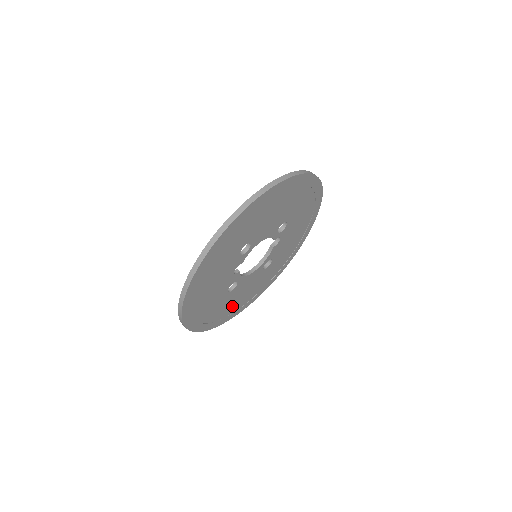
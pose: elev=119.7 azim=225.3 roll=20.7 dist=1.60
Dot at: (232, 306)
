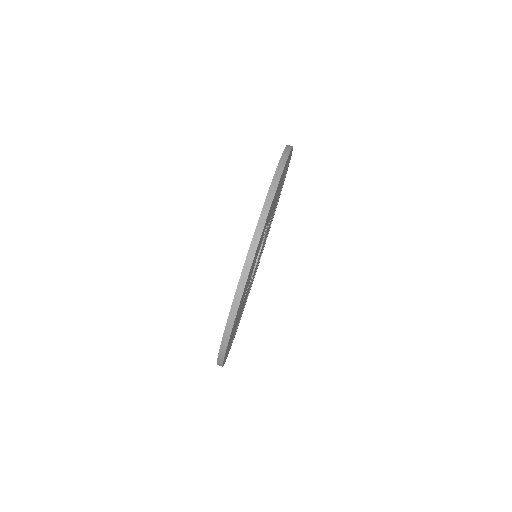
Dot at: occluded
